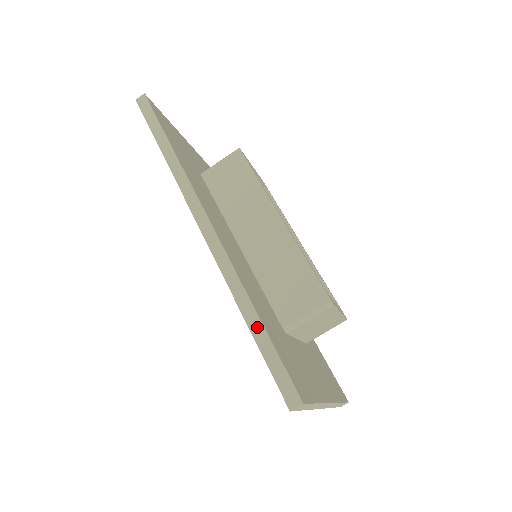
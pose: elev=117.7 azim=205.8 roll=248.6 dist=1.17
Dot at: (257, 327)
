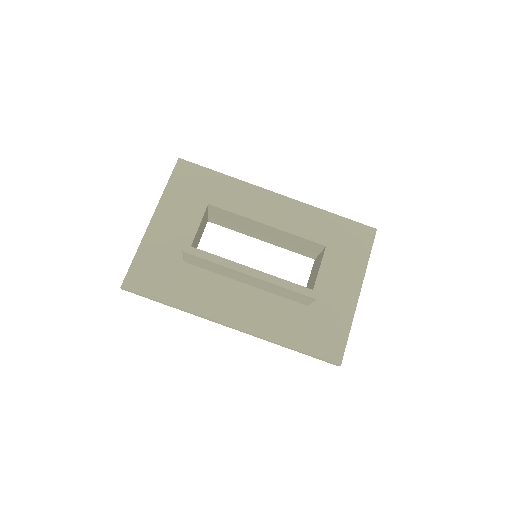
Dot at: (298, 351)
